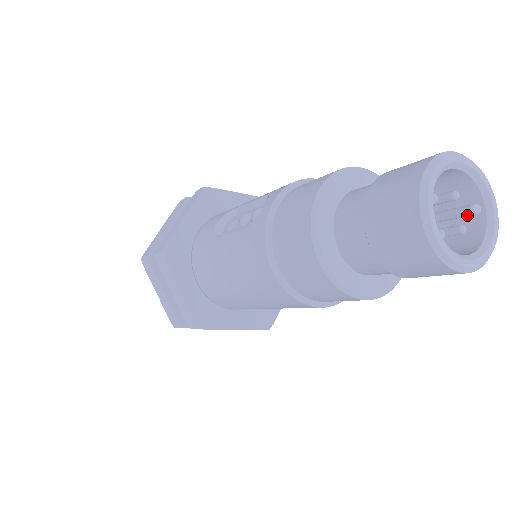
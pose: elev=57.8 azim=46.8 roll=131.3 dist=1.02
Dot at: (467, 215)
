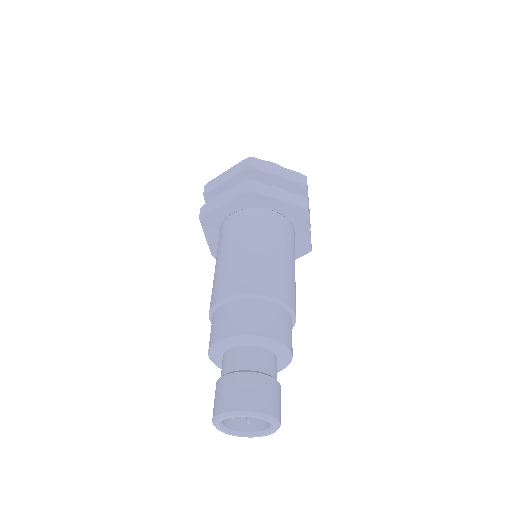
Dot at: occluded
